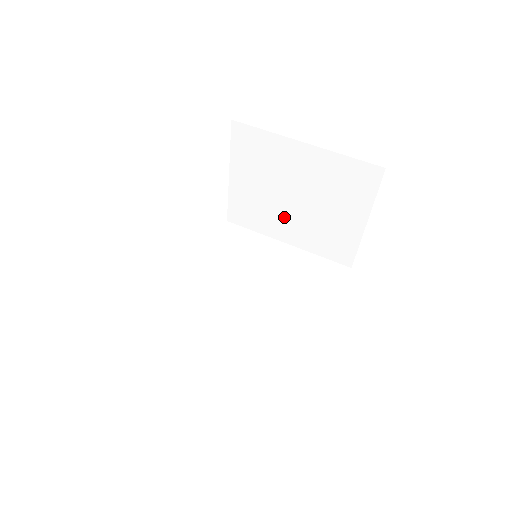
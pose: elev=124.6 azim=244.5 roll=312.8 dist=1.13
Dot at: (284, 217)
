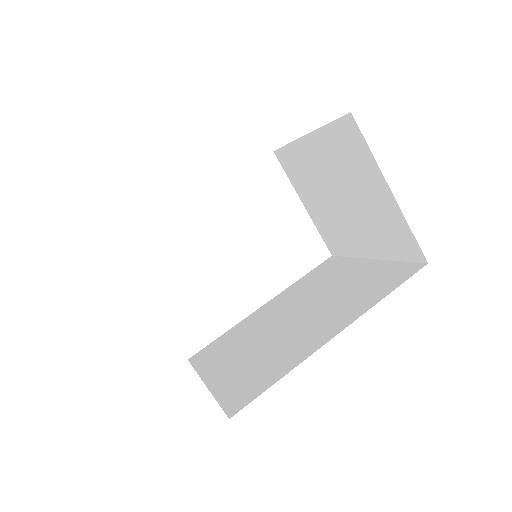
Dot at: (349, 227)
